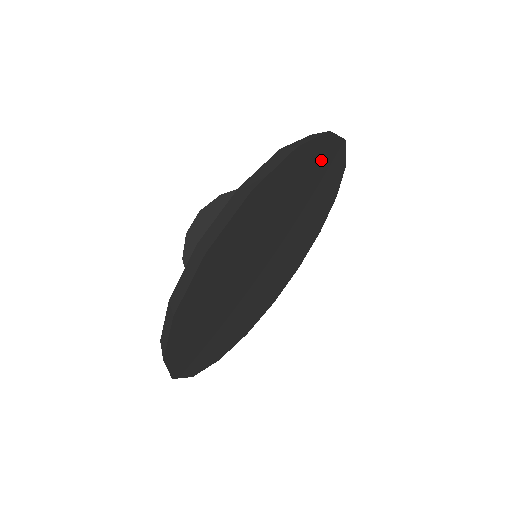
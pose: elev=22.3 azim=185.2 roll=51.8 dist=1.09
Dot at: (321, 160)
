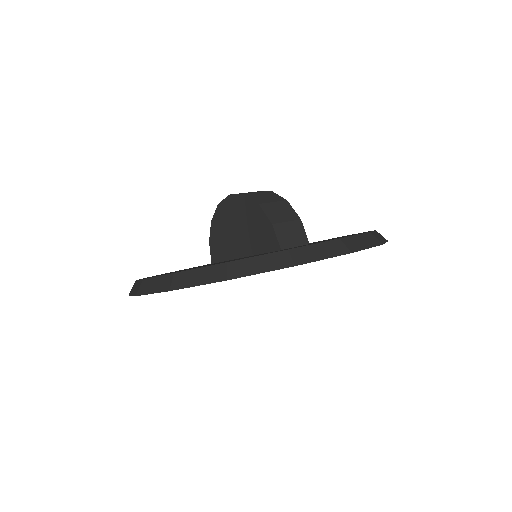
Dot at: occluded
